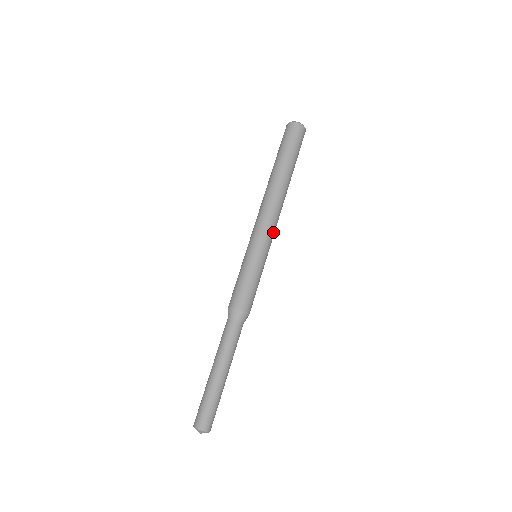
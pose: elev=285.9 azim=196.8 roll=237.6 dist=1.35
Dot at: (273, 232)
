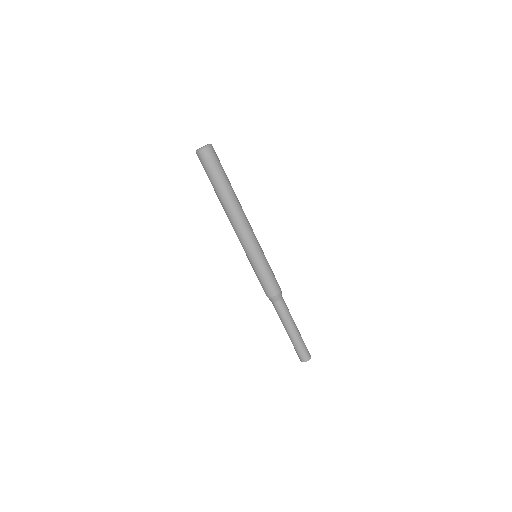
Dot at: occluded
